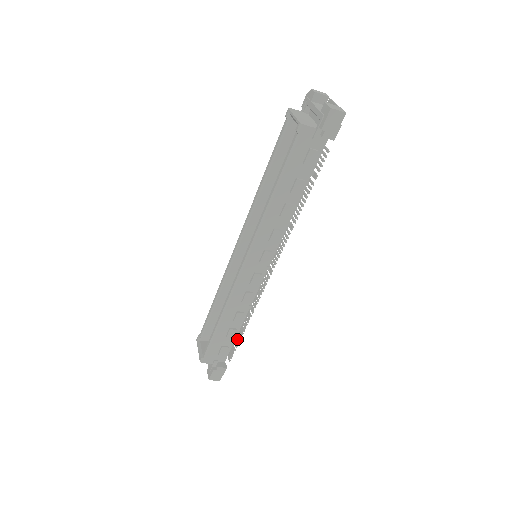
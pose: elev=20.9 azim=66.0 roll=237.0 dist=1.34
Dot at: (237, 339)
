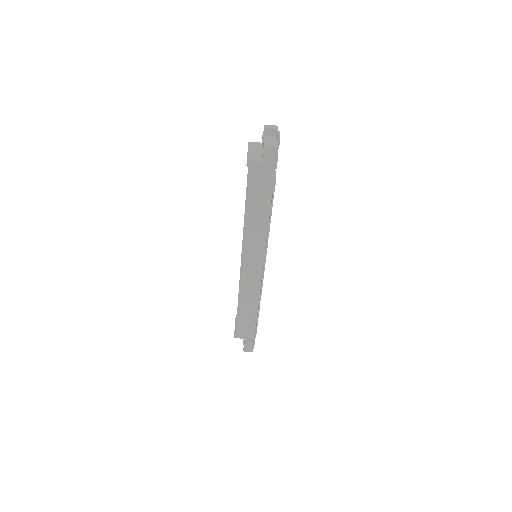
Dot at: (256, 320)
